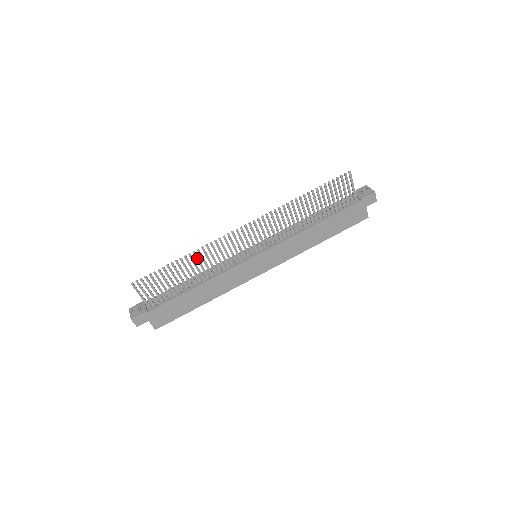
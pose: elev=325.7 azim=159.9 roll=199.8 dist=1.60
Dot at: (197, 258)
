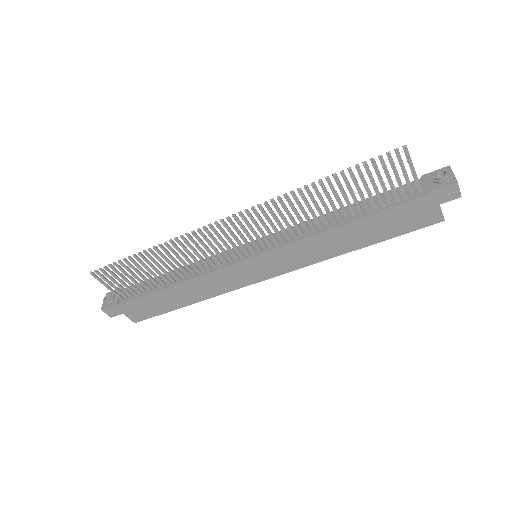
Dot at: (167, 253)
